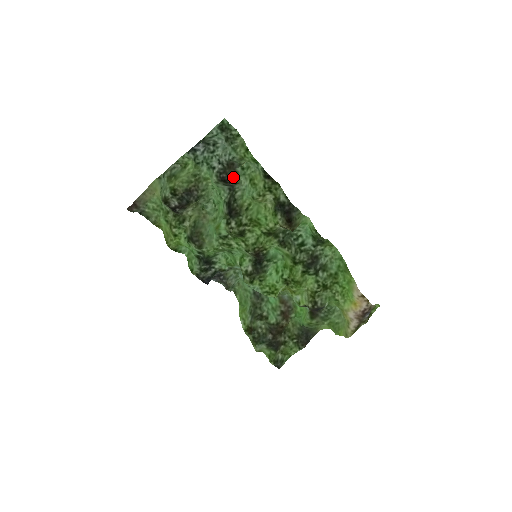
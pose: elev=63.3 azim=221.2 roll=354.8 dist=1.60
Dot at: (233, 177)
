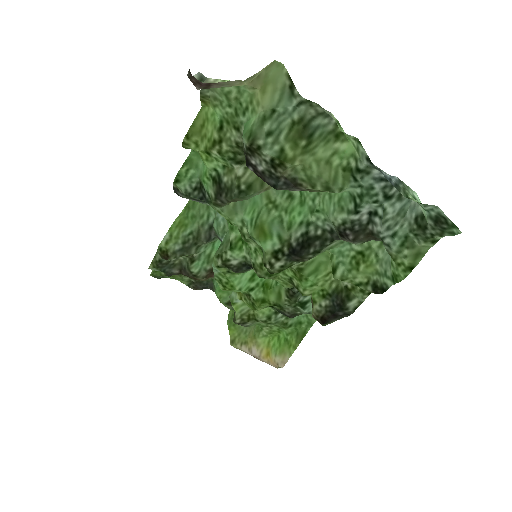
Dot at: (355, 243)
